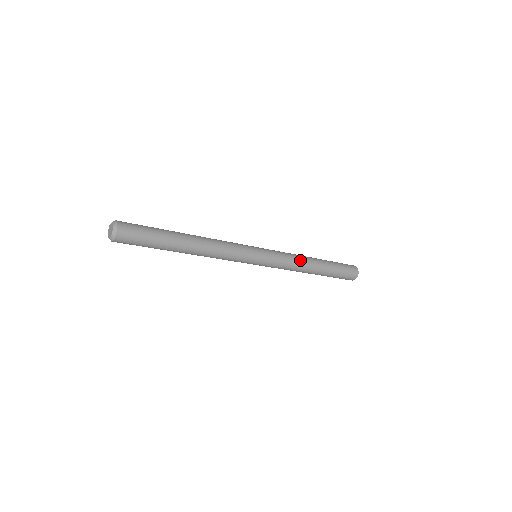
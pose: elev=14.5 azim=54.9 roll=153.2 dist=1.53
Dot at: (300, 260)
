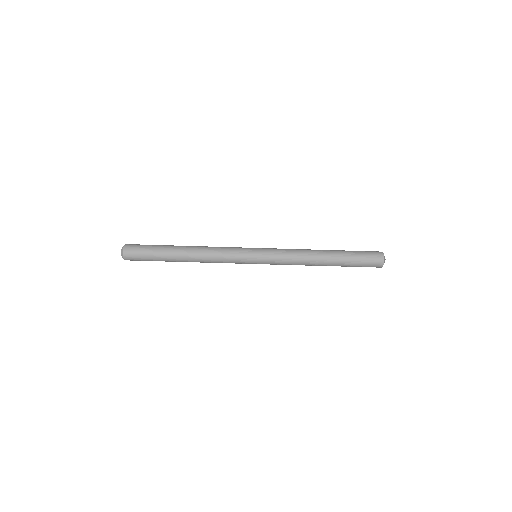
Dot at: (303, 254)
